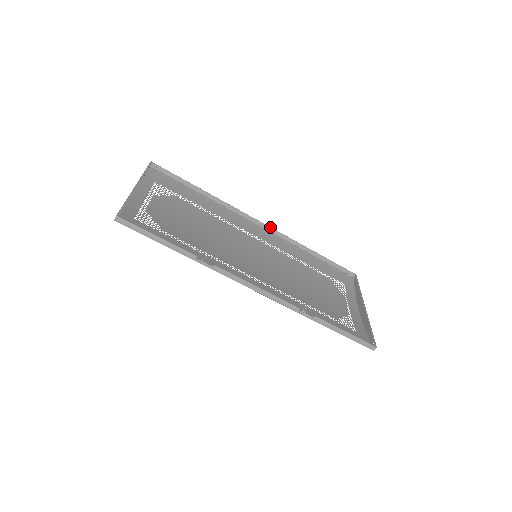
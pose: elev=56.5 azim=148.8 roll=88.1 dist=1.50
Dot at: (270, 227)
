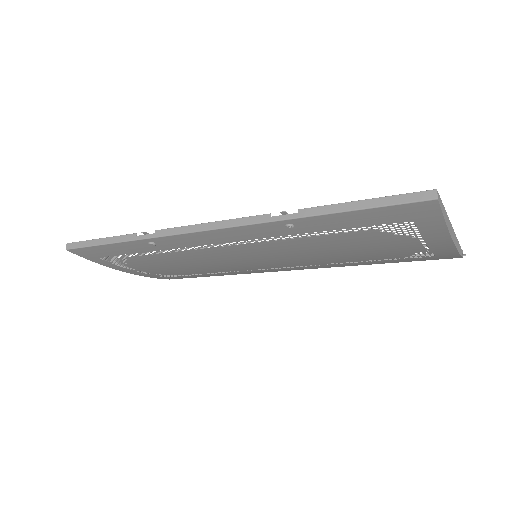
Dot at: occluded
